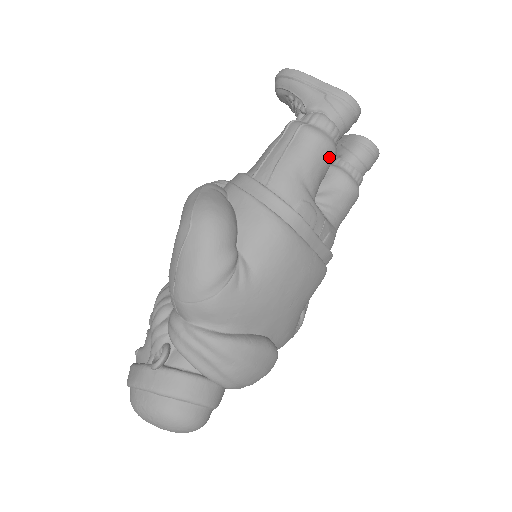
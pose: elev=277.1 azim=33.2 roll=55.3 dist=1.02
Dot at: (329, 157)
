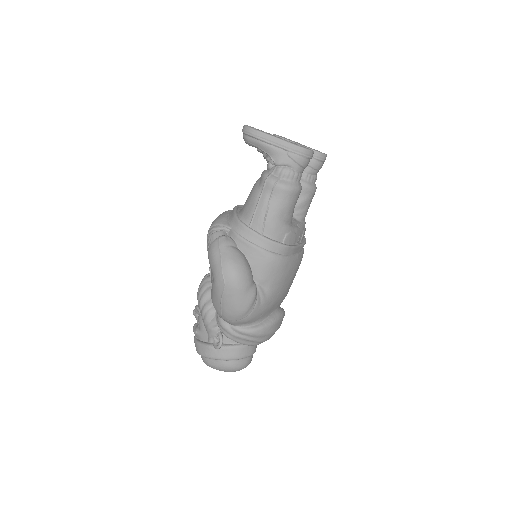
Dot at: (298, 196)
